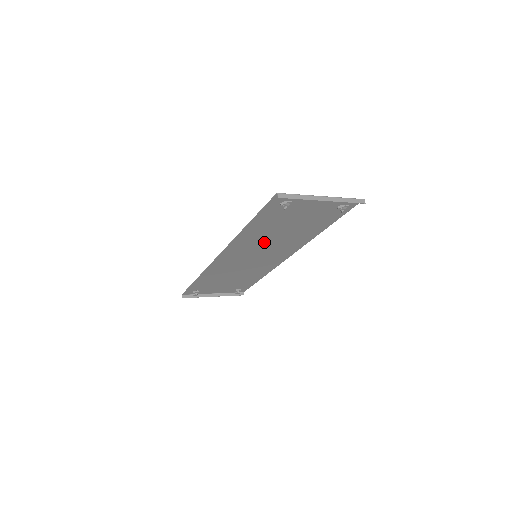
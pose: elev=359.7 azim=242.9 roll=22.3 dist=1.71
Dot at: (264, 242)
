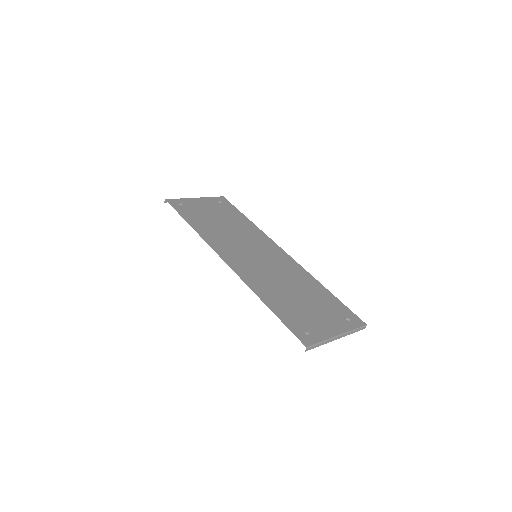
Dot at: (271, 276)
